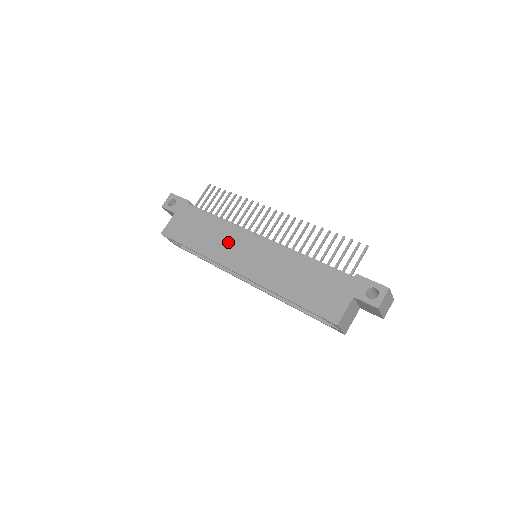
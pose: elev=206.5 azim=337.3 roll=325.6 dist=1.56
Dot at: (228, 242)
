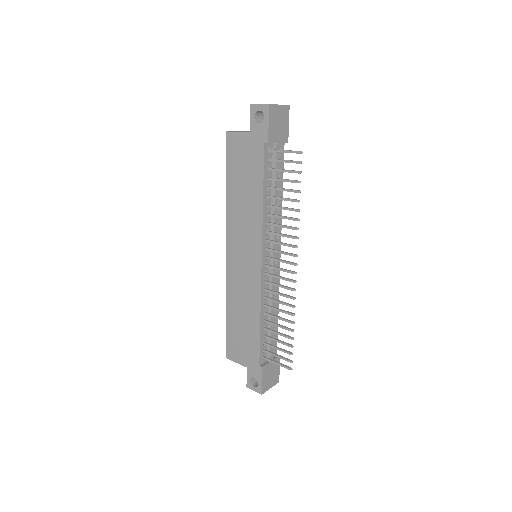
Dot at: (245, 229)
